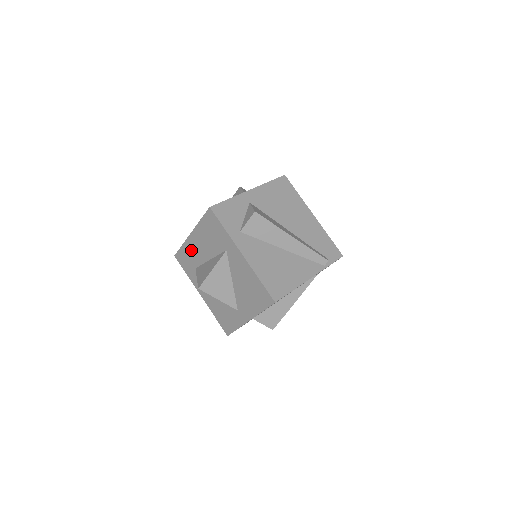
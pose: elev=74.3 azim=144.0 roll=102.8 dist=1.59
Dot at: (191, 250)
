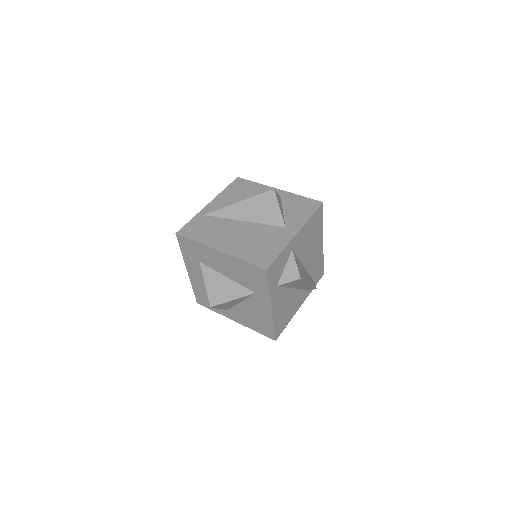
Dot at: (207, 254)
